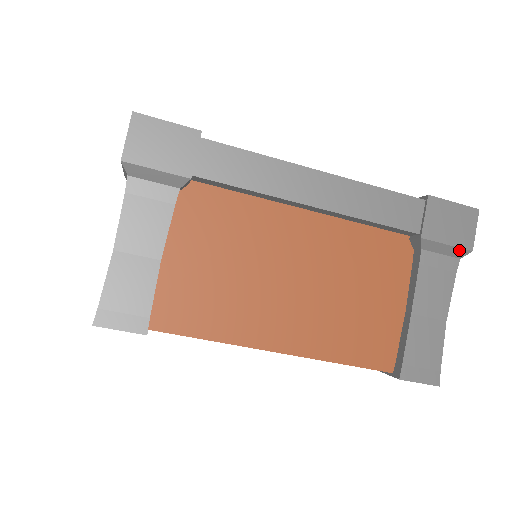
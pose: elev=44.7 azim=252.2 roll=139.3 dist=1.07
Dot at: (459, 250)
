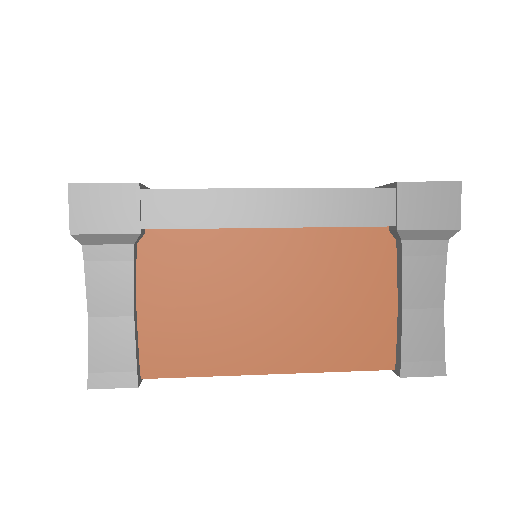
Dot at: (444, 232)
